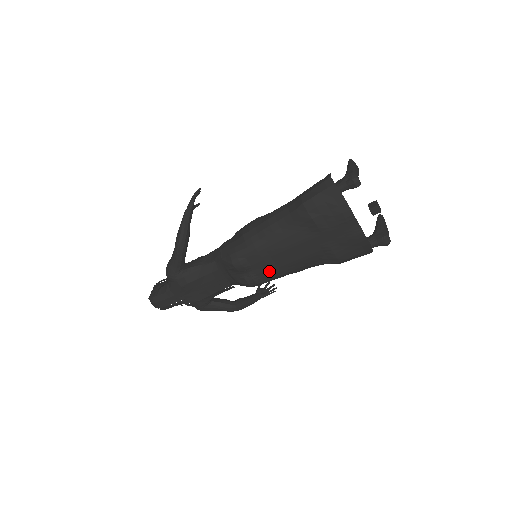
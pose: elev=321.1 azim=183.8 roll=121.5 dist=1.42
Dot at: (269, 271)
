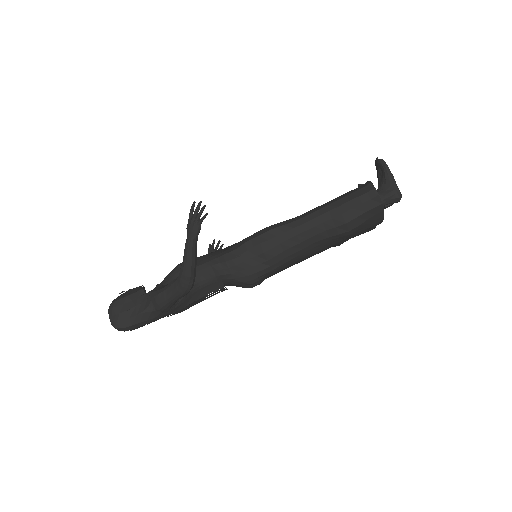
Dot at: occluded
